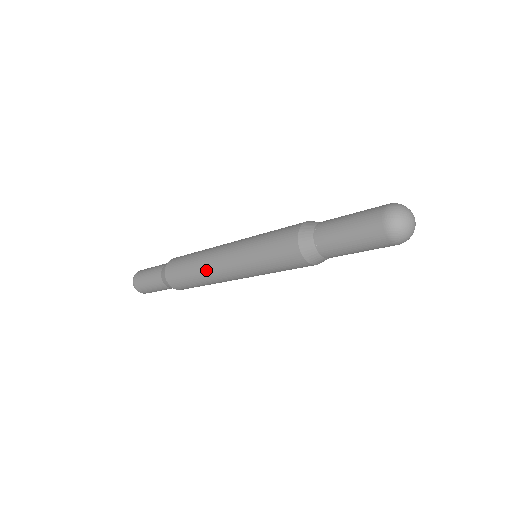
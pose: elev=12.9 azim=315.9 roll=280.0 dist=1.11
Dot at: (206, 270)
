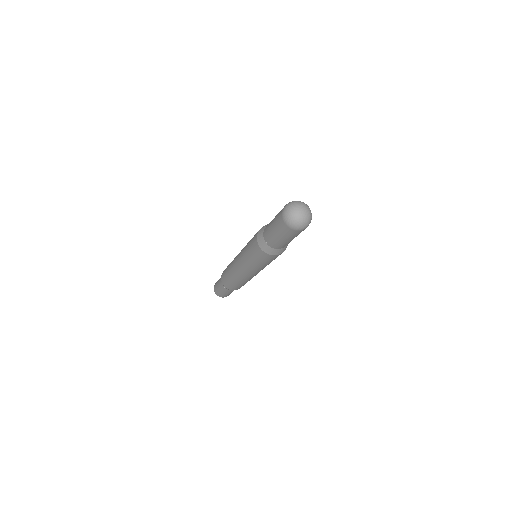
Dot at: occluded
